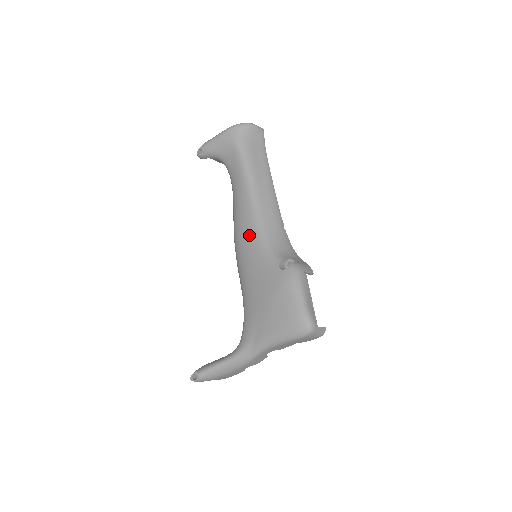
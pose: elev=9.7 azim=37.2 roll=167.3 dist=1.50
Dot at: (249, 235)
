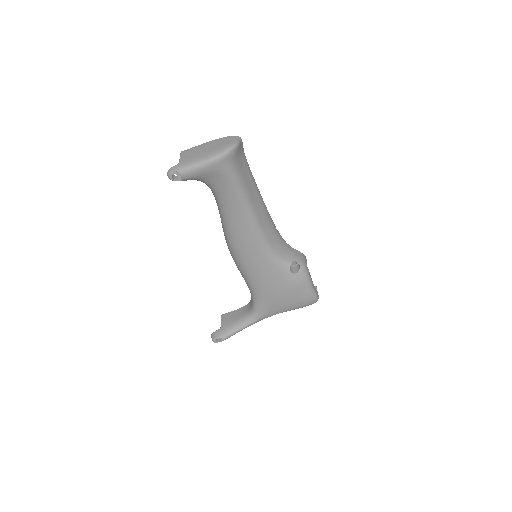
Dot at: (255, 250)
